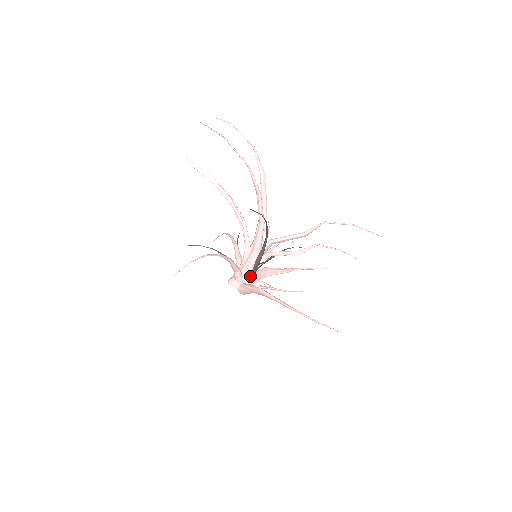
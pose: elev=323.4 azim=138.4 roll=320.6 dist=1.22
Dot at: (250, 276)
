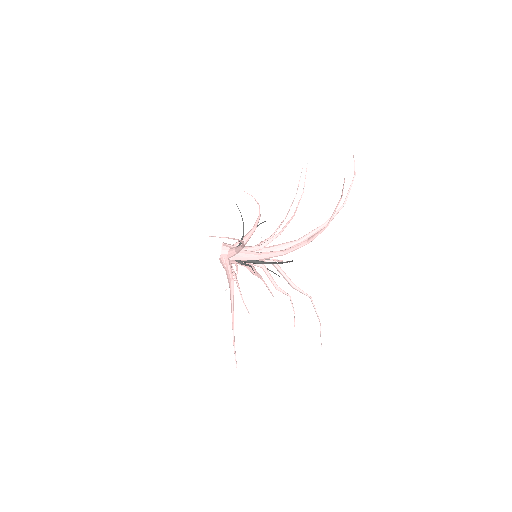
Dot at: (238, 261)
